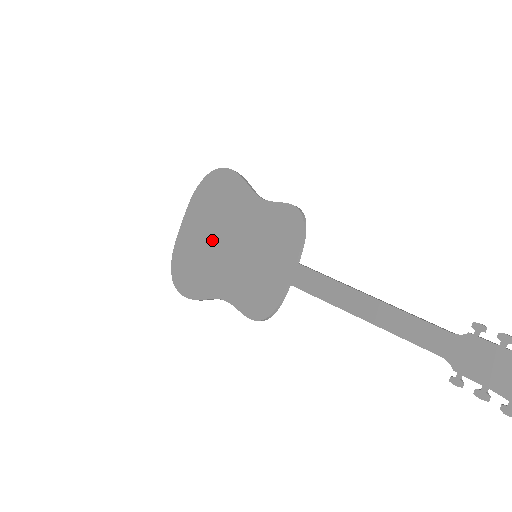
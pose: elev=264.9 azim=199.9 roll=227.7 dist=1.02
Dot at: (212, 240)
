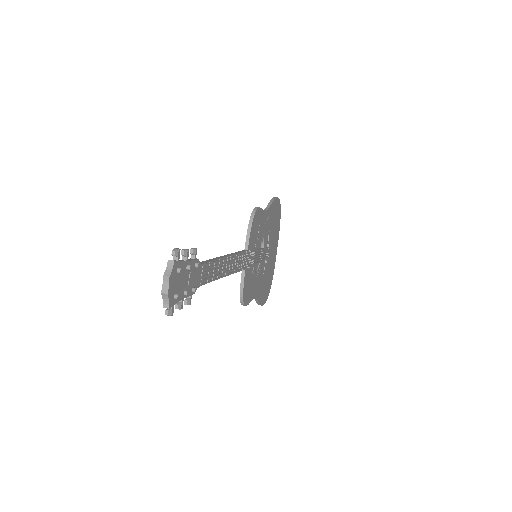
Dot at: occluded
